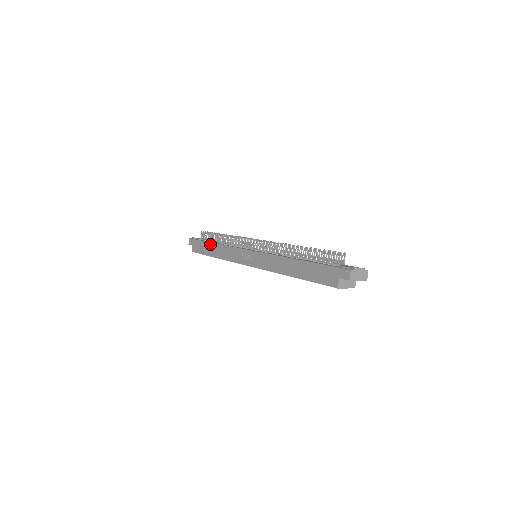
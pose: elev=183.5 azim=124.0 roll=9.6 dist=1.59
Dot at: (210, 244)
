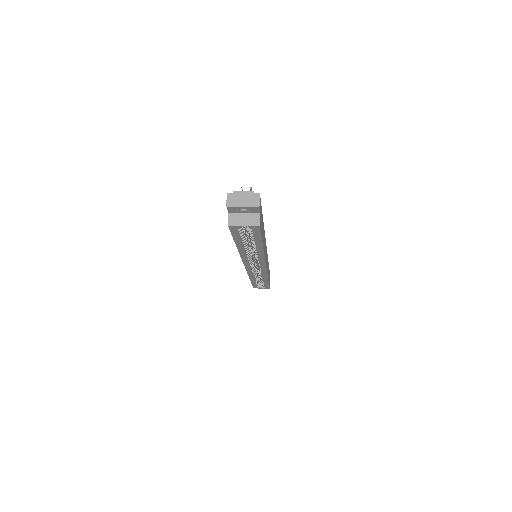
Dot at: occluded
